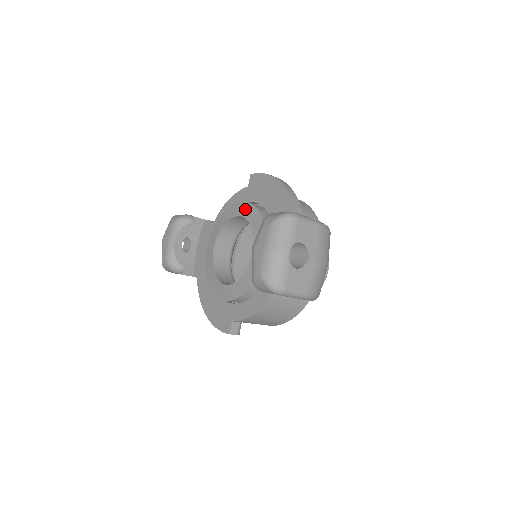
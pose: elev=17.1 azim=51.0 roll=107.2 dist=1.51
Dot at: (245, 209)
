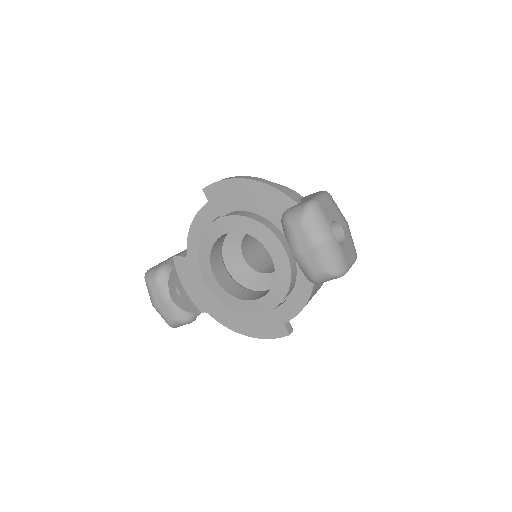
Dot at: (229, 224)
